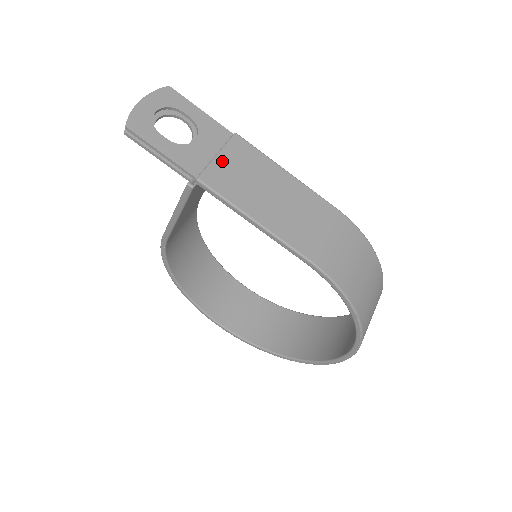
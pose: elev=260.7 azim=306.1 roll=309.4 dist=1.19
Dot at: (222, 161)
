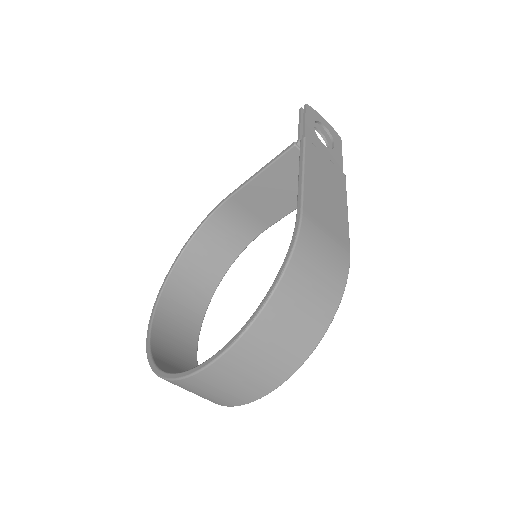
Dot at: (324, 158)
